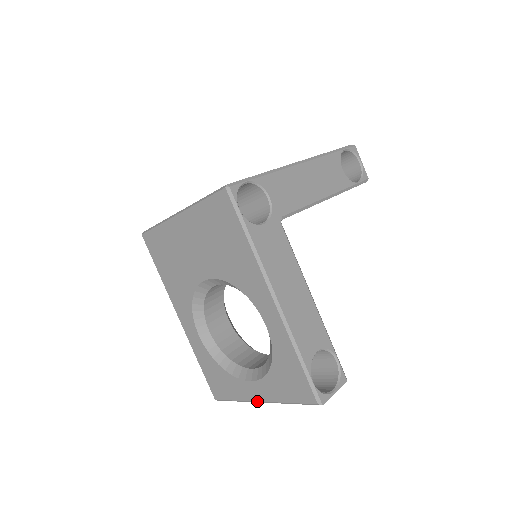
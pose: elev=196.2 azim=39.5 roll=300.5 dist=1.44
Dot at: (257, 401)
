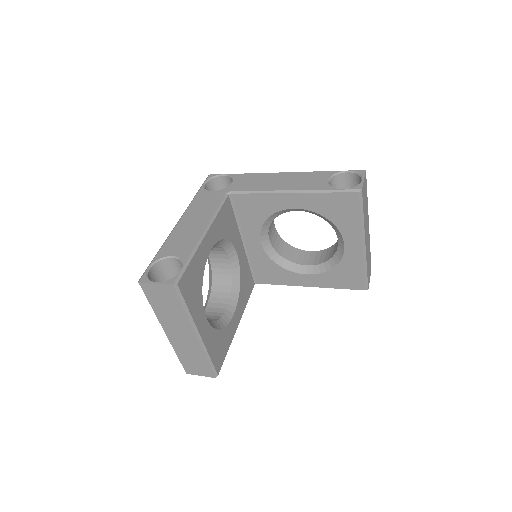
Dot at: (165, 332)
